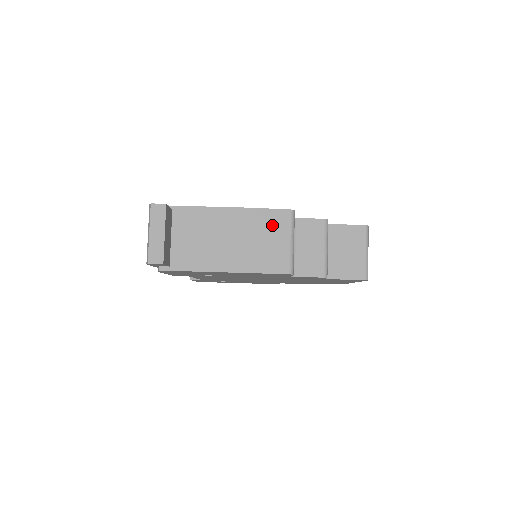
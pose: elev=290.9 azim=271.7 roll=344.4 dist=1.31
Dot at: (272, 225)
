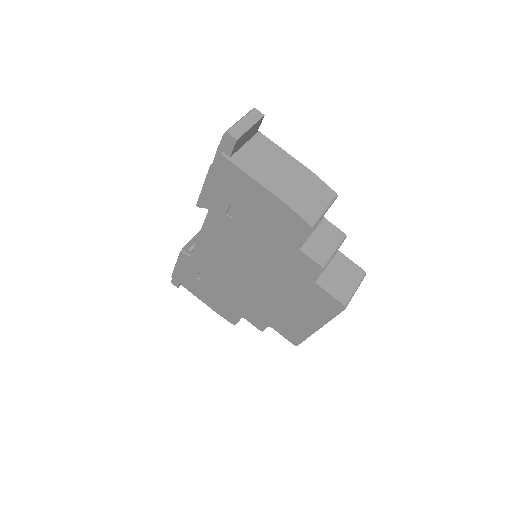
Dot at: (318, 190)
